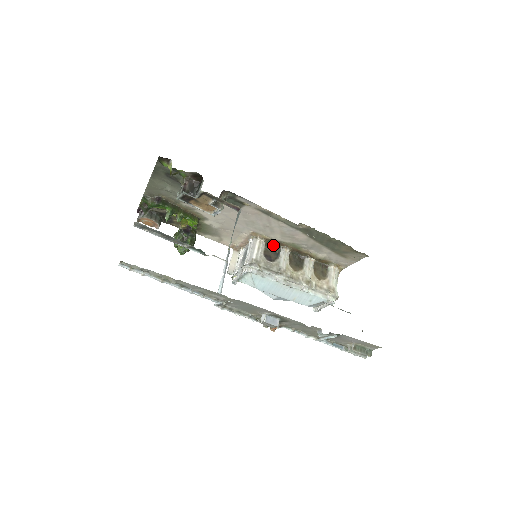
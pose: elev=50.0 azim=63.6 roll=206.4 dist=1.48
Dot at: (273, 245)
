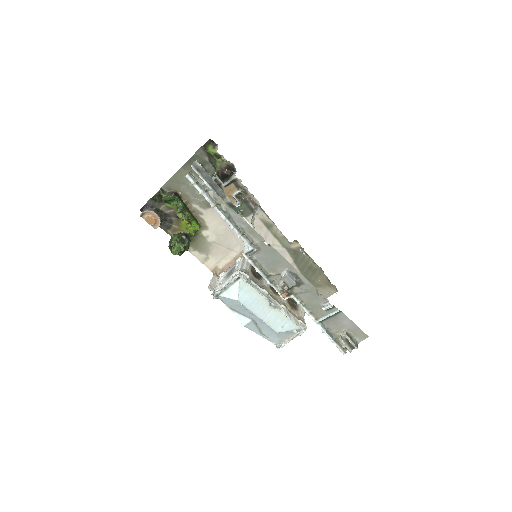
Dot at: occluded
